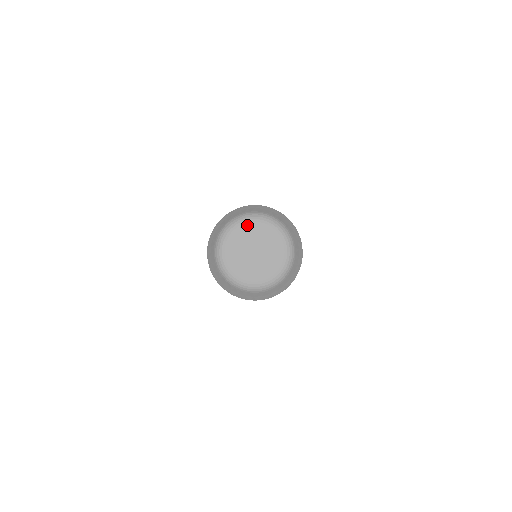
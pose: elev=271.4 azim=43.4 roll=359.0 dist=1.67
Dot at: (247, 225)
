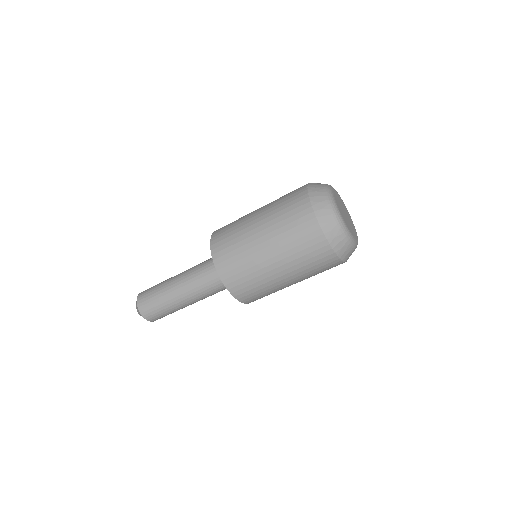
Dot at: (335, 192)
